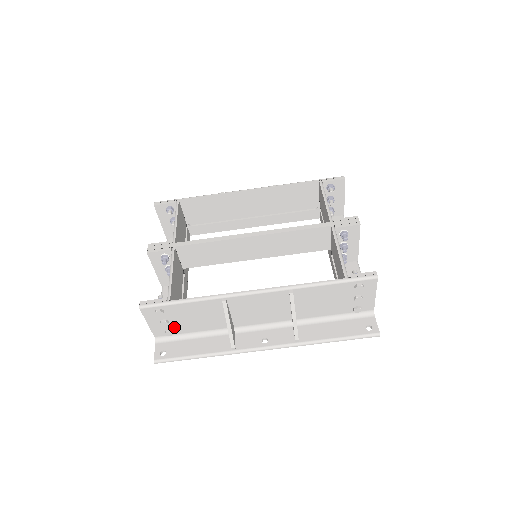
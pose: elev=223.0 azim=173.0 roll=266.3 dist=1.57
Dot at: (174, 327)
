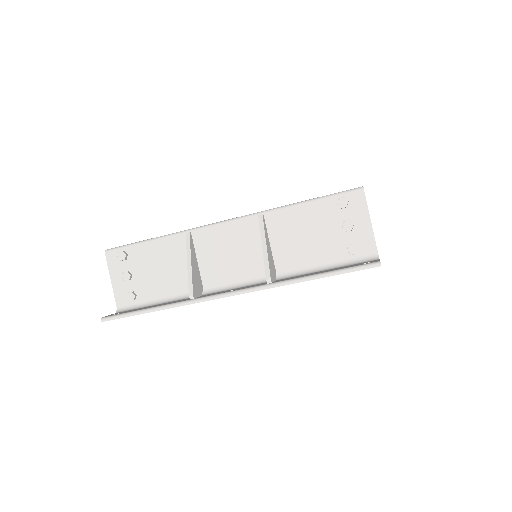
Dot at: (138, 288)
